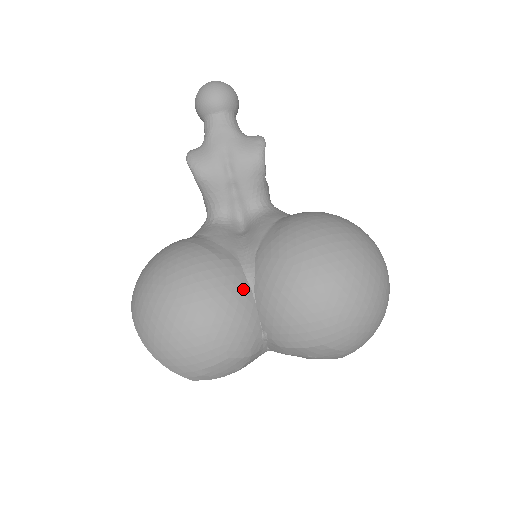
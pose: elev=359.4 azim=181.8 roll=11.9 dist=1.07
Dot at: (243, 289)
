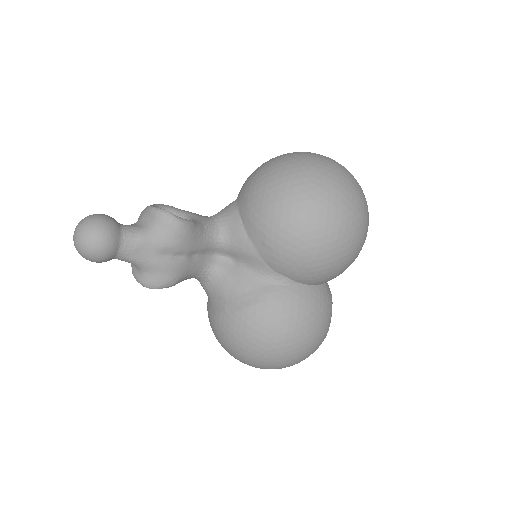
Dot at: (297, 293)
